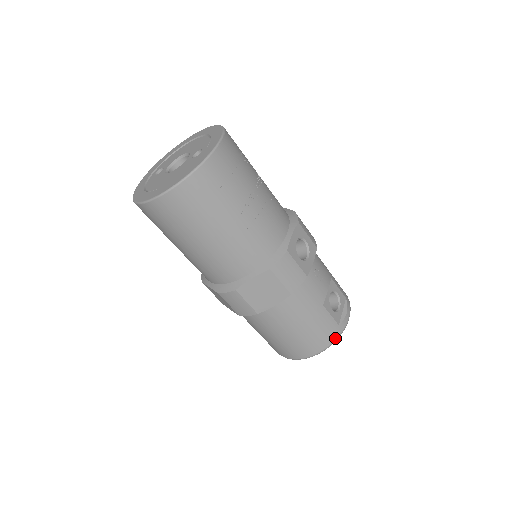
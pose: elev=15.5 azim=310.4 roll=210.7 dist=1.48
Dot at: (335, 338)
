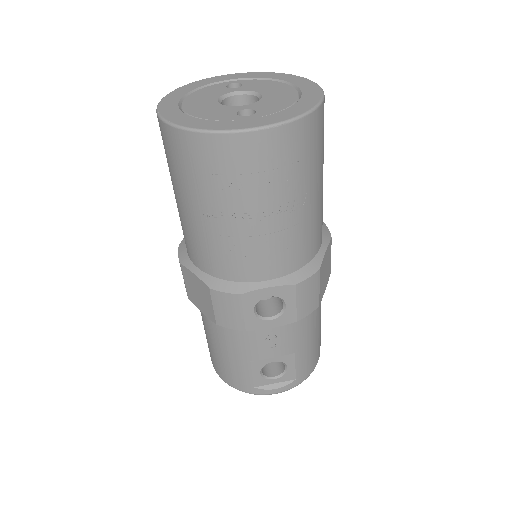
Dot at: (242, 389)
